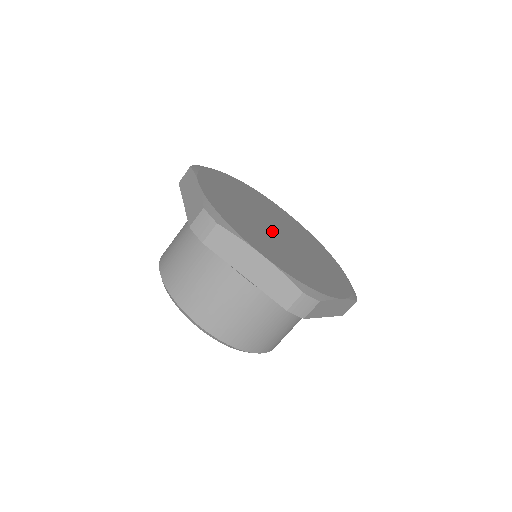
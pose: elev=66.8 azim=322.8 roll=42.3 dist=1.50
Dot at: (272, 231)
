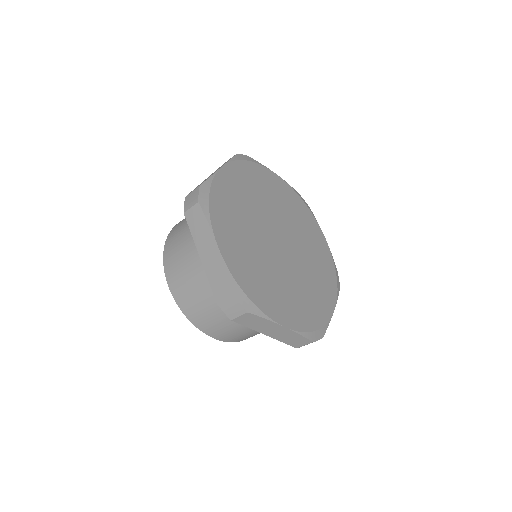
Dot at: (269, 239)
